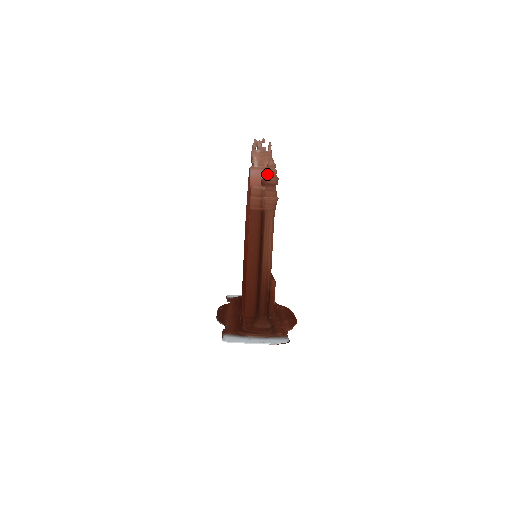
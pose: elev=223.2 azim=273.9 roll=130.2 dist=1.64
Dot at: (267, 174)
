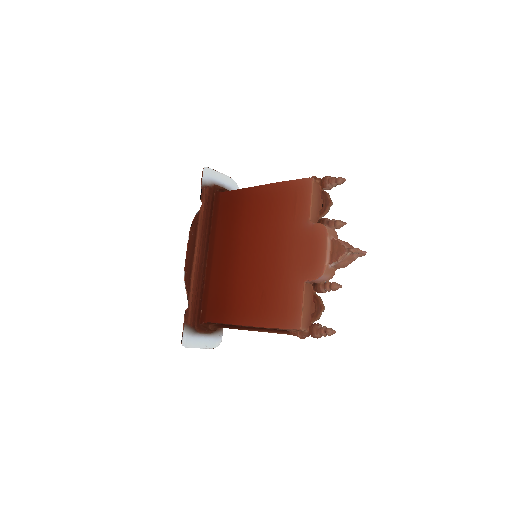
Dot at: (319, 334)
